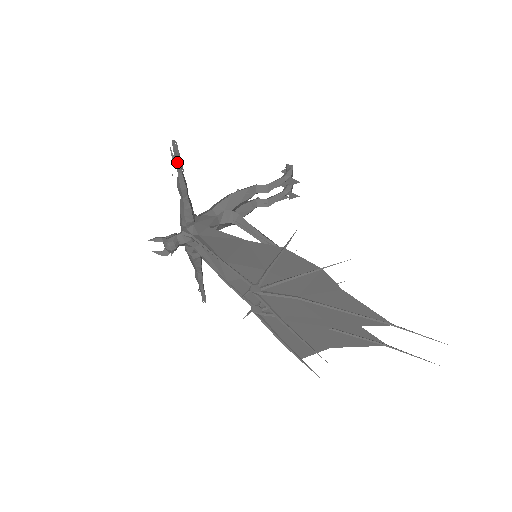
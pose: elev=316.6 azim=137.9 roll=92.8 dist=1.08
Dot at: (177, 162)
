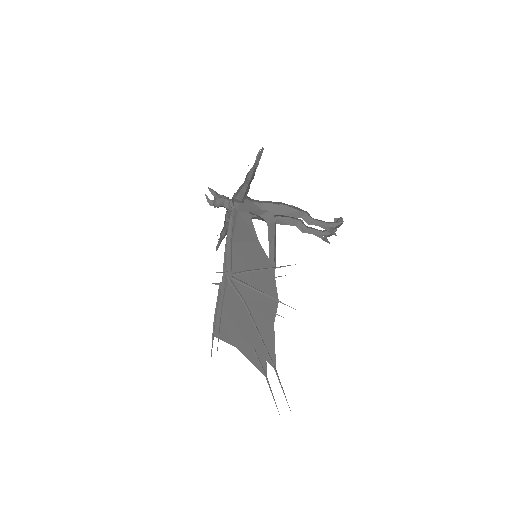
Dot at: (256, 161)
